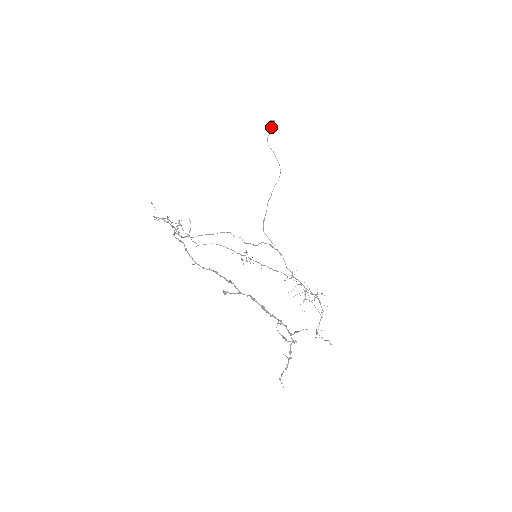
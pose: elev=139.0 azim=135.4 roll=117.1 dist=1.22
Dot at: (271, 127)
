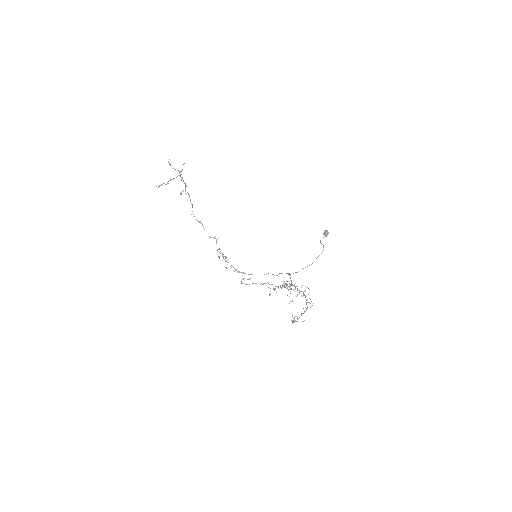
Dot at: (325, 235)
